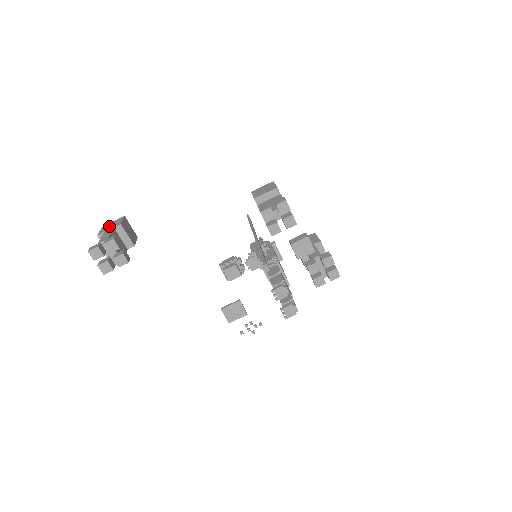
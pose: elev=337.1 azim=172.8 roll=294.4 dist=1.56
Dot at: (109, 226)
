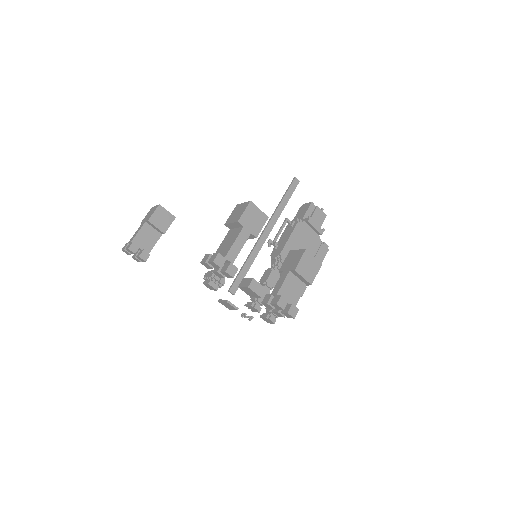
Dot at: (149, 214)
